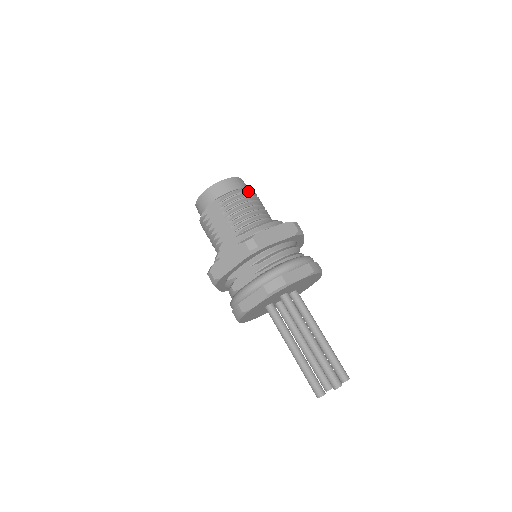
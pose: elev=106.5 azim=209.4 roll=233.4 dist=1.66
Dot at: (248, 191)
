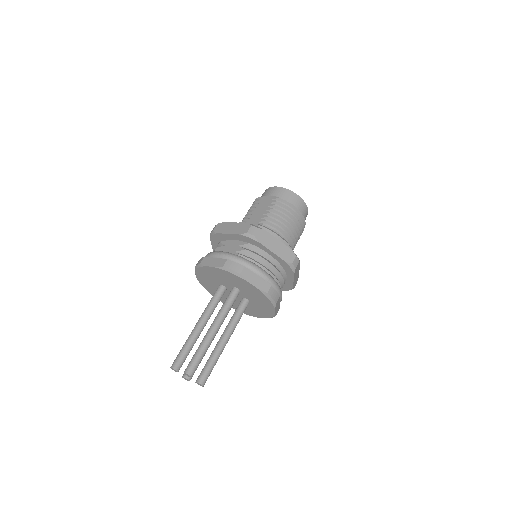
Dot at: (299, 214)
